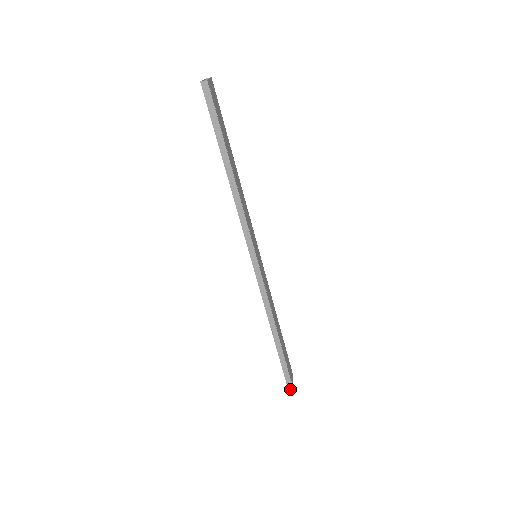
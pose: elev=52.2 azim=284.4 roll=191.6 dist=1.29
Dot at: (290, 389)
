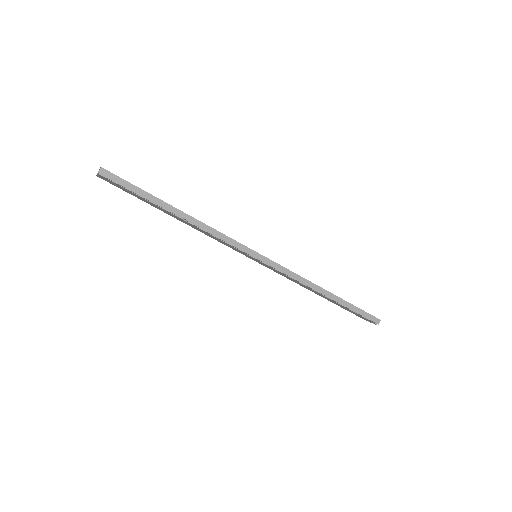
Dot at: (379, 322)
